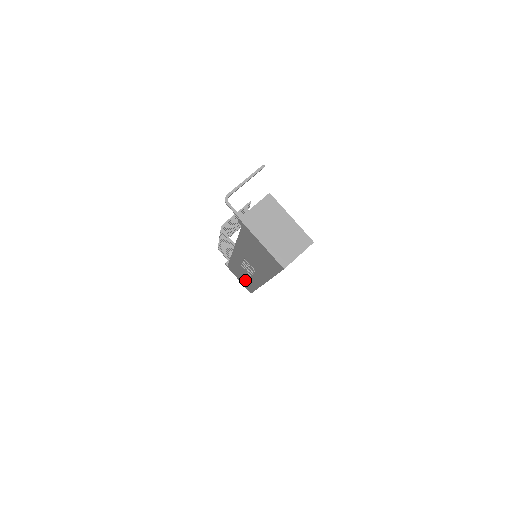
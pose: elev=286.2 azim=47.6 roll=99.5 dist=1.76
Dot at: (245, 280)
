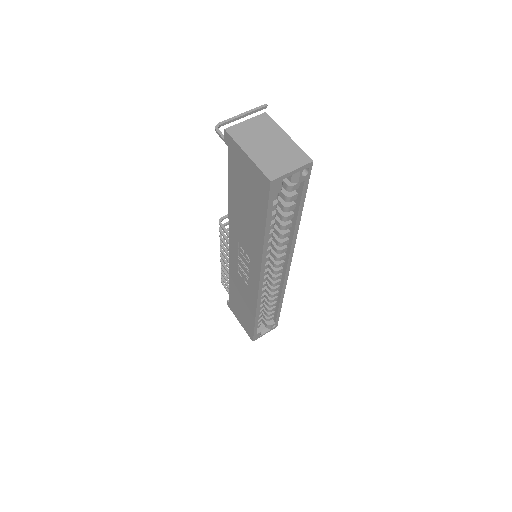
Dot at: (245, 310)
